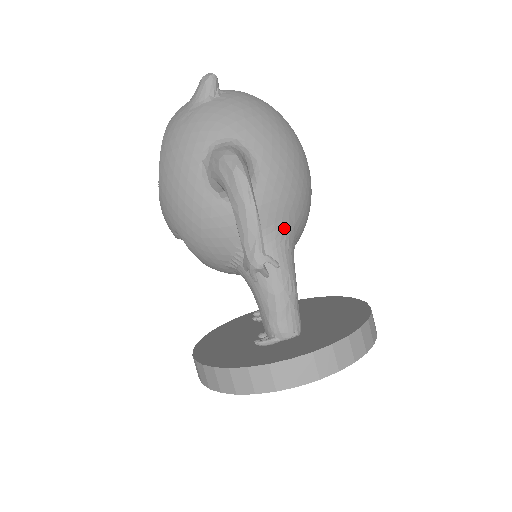
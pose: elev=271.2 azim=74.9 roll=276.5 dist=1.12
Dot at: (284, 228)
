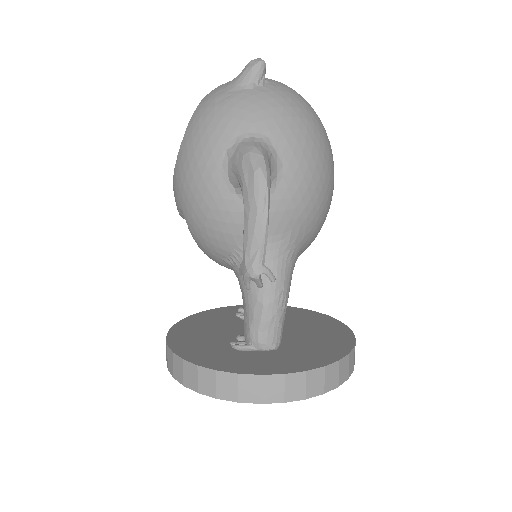
Dot at: (291, 240)
